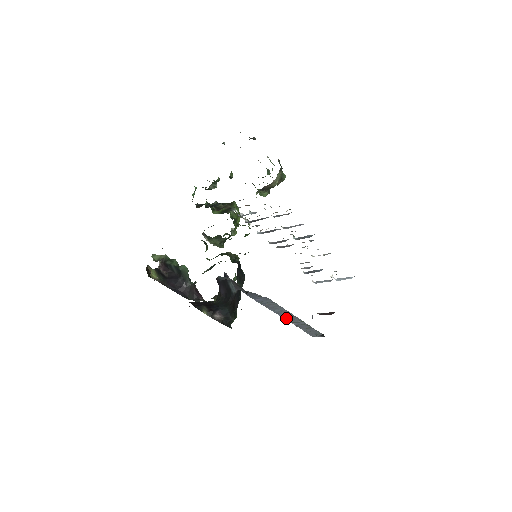
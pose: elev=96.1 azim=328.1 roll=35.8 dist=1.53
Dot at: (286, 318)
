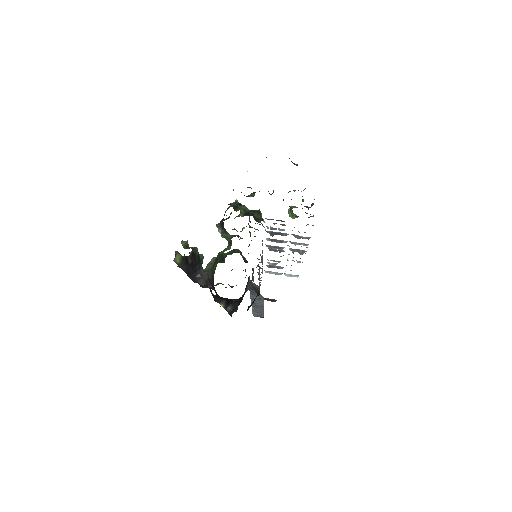
Dot at: (254, 306)
